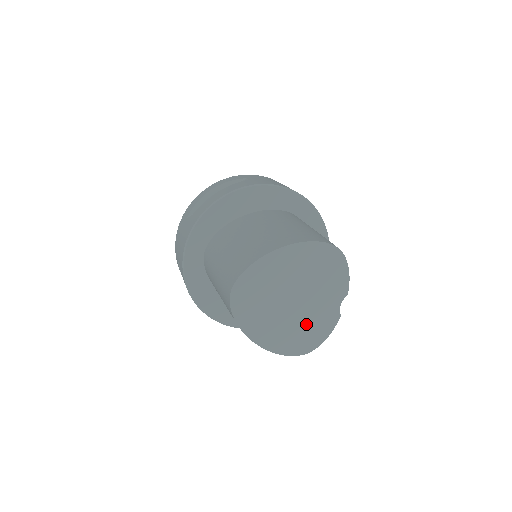
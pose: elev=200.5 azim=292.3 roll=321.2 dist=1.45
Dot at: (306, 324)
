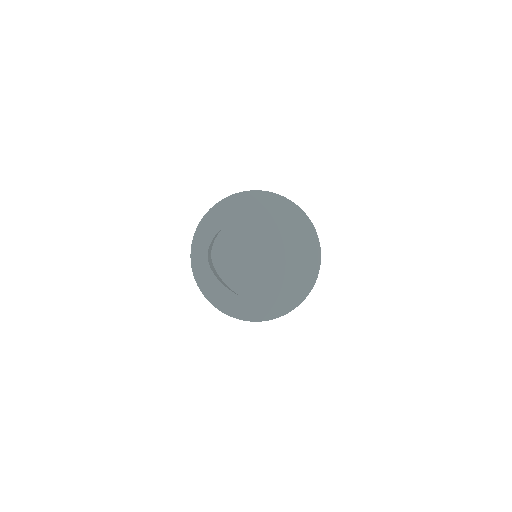
Dot at: (286, 276)
